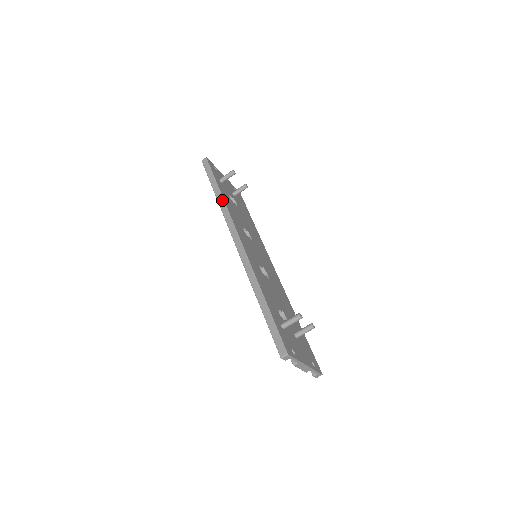
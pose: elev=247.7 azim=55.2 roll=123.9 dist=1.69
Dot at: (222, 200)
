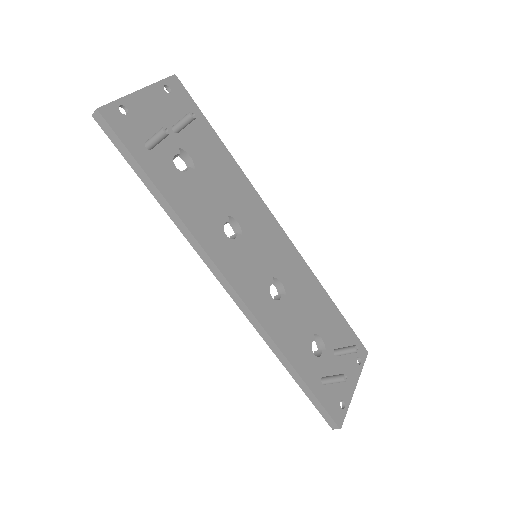
Dot at: (175, 217)
